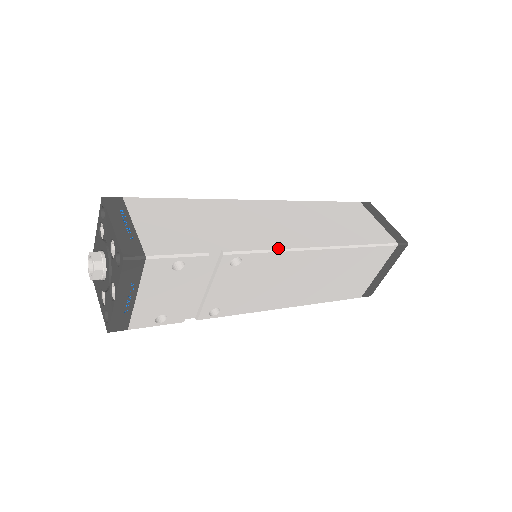
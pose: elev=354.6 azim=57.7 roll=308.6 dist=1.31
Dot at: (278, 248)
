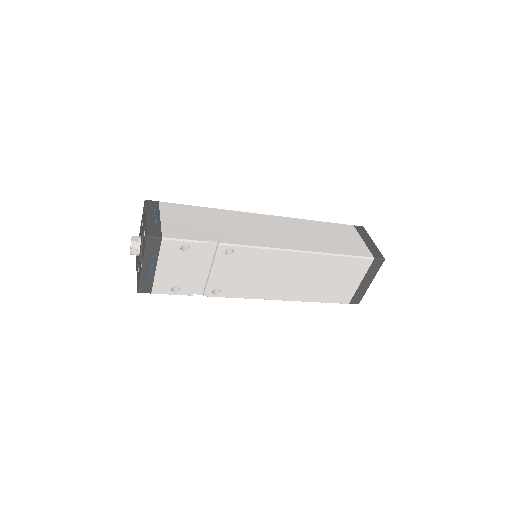
Dot at: (263, 246)
